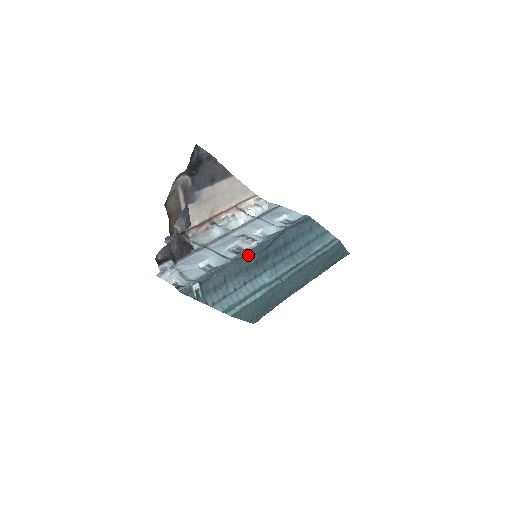
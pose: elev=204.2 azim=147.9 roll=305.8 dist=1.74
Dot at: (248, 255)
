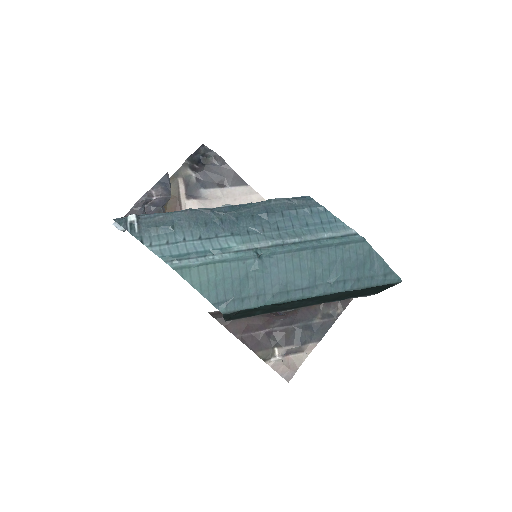
Dot at: (211, 210)
